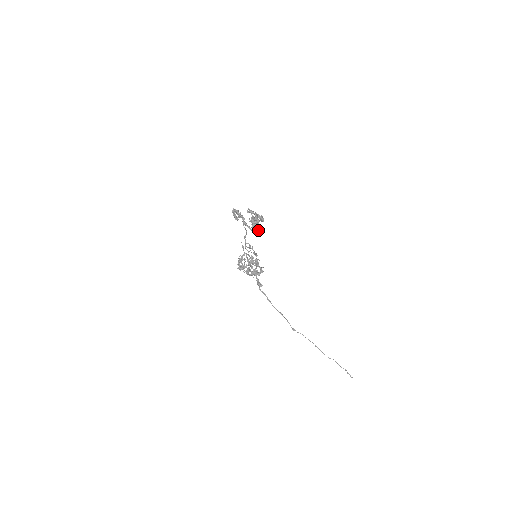
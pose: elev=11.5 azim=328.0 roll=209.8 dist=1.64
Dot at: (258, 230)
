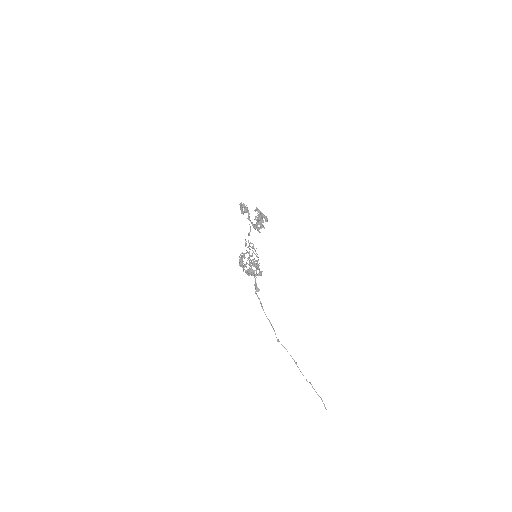
Dot at: (260, 228)
